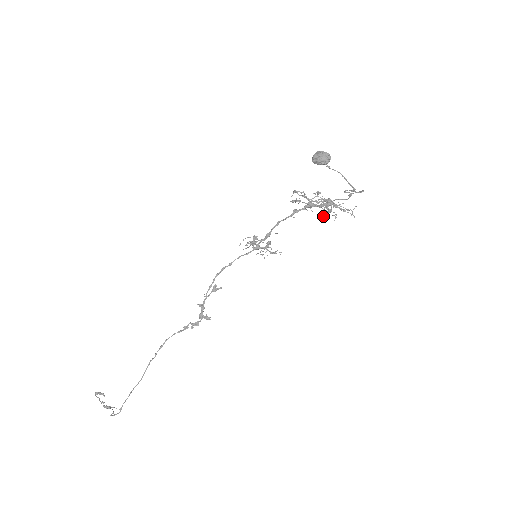
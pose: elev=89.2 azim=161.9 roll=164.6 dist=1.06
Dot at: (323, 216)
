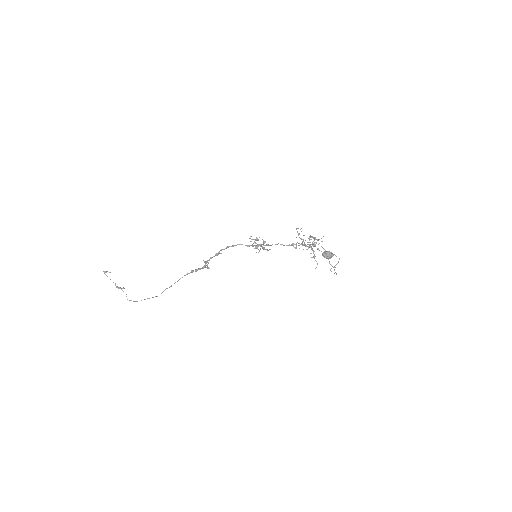
Dot at: occluded
